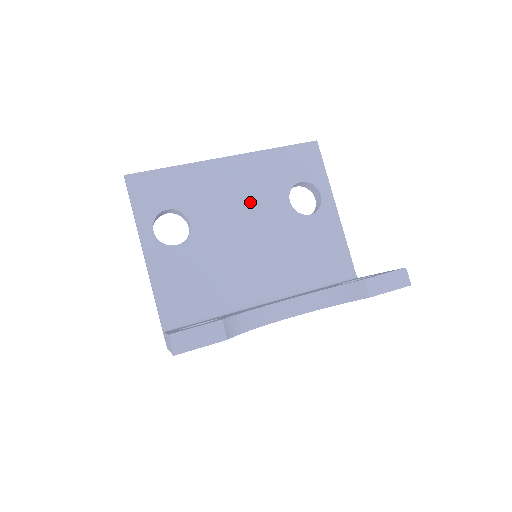
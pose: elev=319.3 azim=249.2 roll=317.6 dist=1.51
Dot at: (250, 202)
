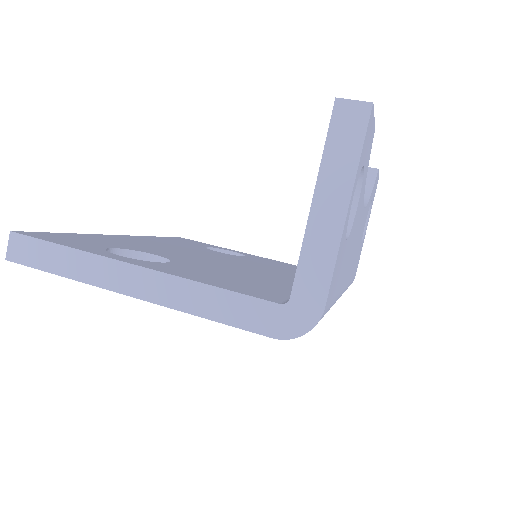
Dot at: (188, 250)
